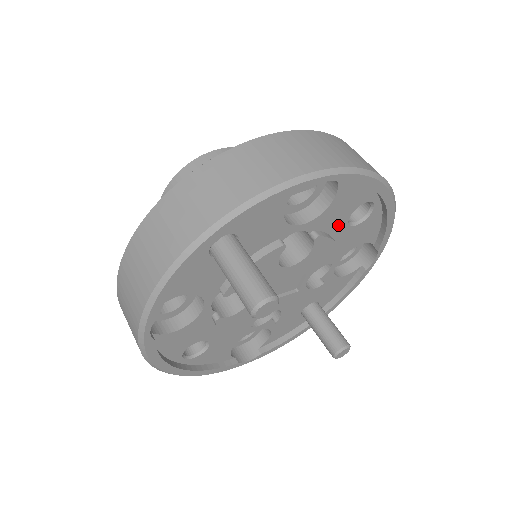
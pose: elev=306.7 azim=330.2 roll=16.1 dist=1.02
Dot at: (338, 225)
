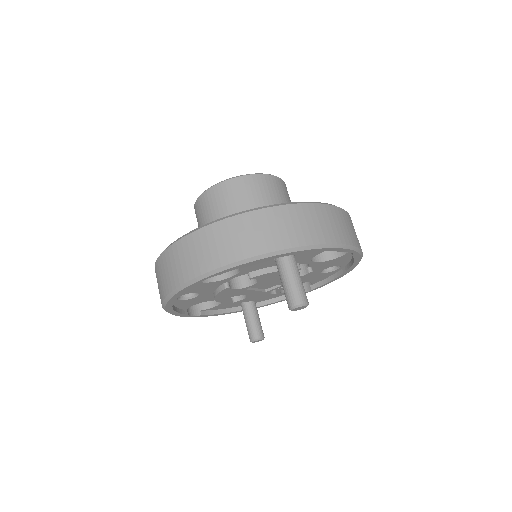
Dot at: (319, 269)
